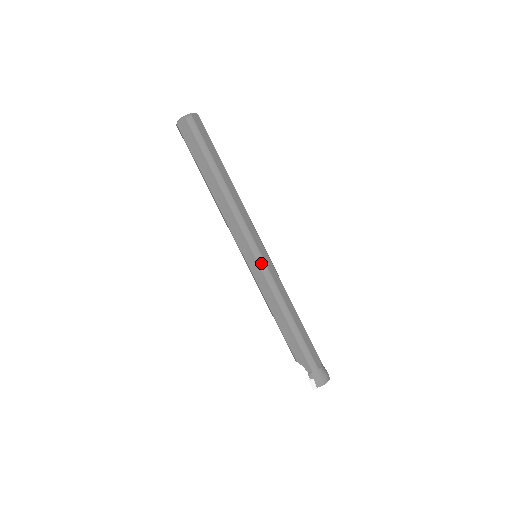
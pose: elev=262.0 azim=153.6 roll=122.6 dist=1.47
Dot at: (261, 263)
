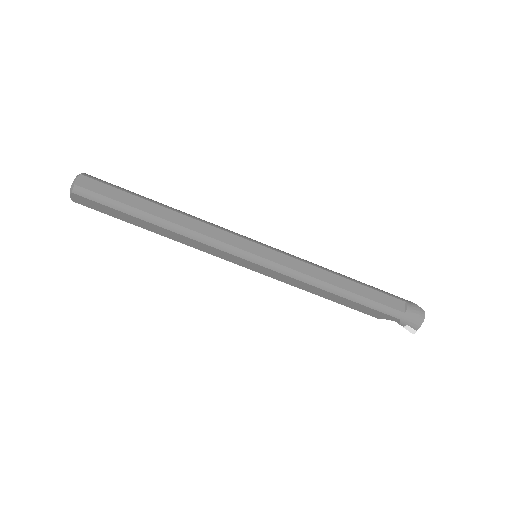
Dot at: (264, 264)
